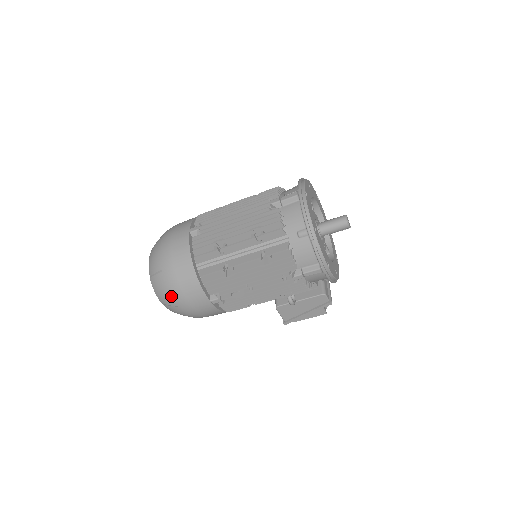
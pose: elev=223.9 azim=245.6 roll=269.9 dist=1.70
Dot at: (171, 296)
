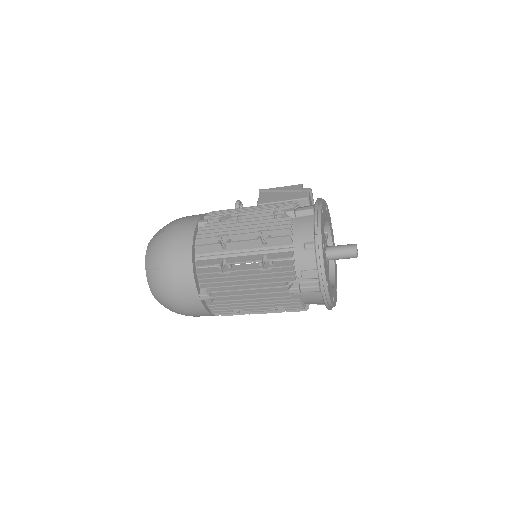
Dot at: occluded
